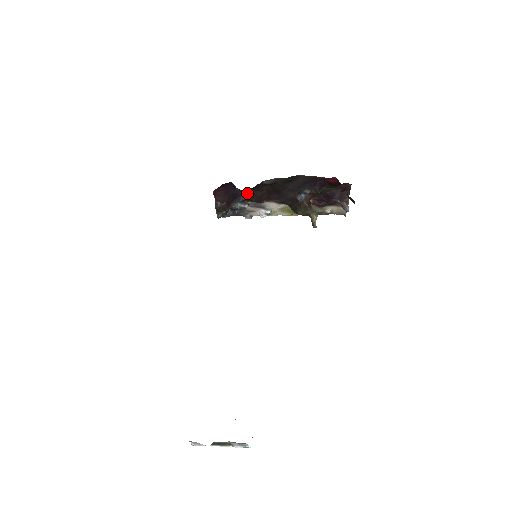
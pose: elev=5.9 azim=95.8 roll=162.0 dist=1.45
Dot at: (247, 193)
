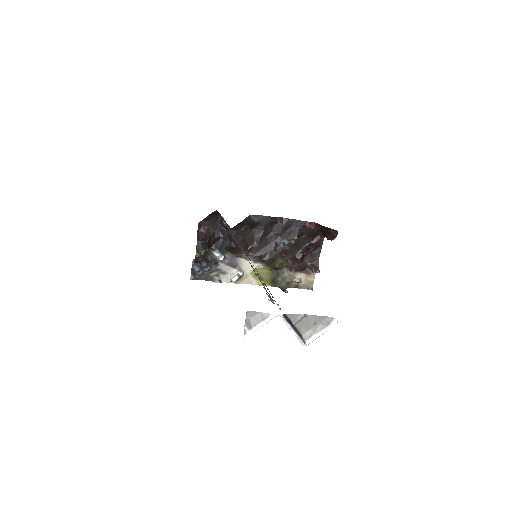
Dot at: (230, 234)
